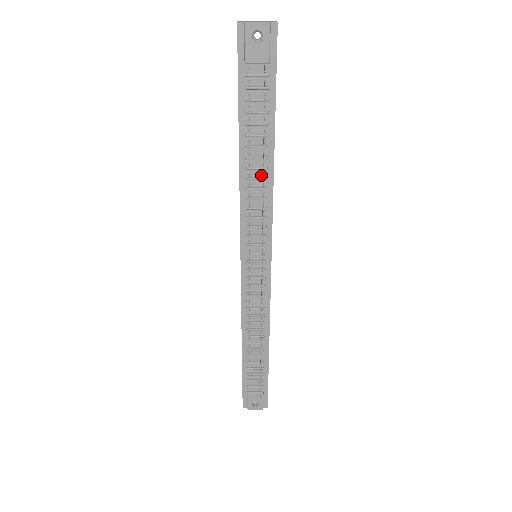
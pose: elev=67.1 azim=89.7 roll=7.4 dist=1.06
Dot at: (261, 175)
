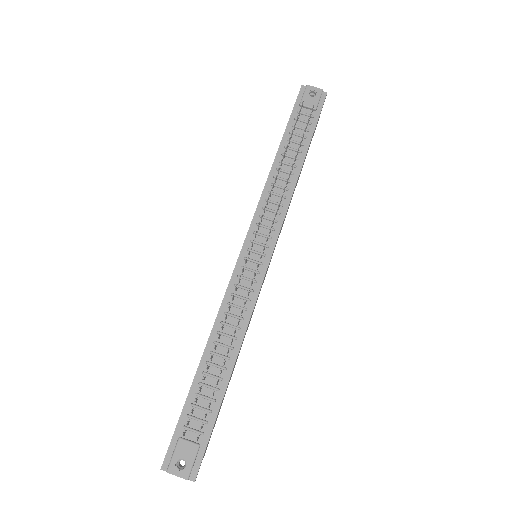
Dot at: (287, 178)
